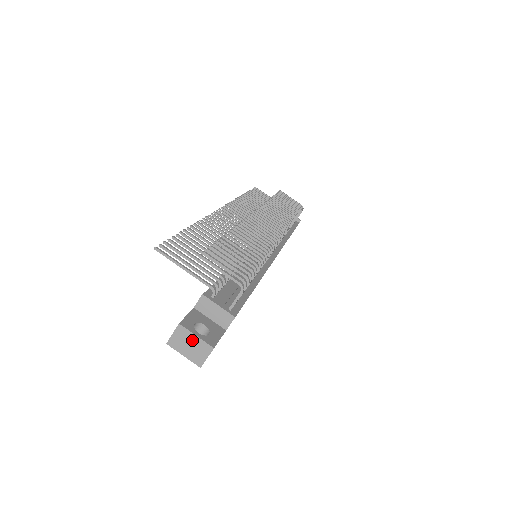
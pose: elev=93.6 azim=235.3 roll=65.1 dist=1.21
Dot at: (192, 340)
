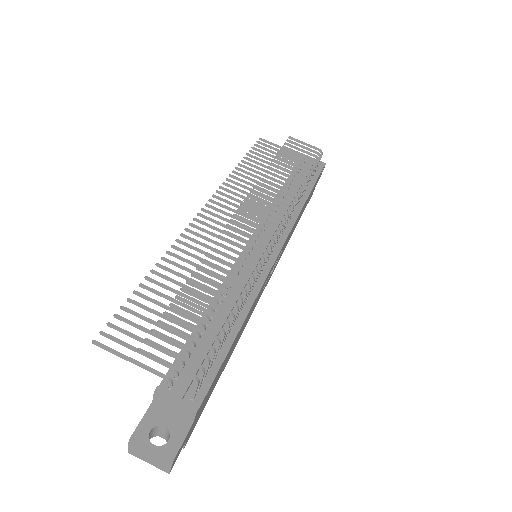
Dot at: (149, 454)
